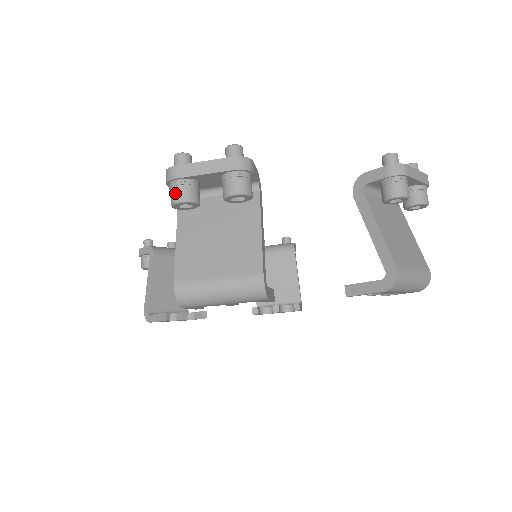
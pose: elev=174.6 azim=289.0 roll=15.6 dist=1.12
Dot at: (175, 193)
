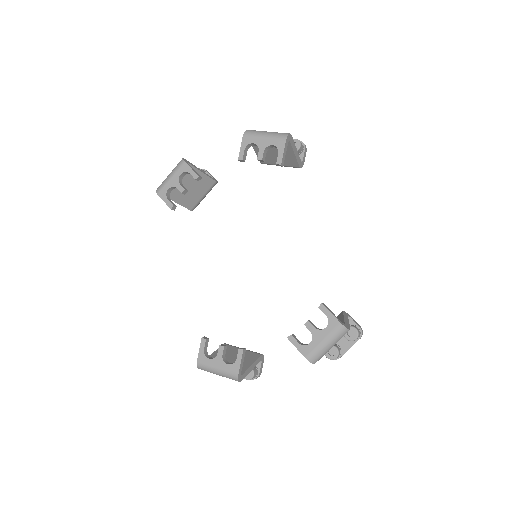
Dot at: occluded
